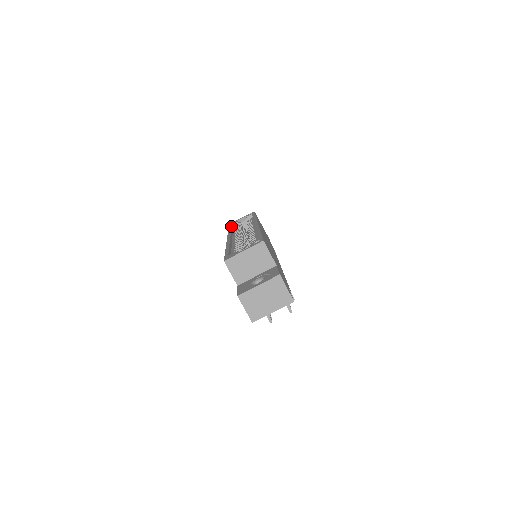
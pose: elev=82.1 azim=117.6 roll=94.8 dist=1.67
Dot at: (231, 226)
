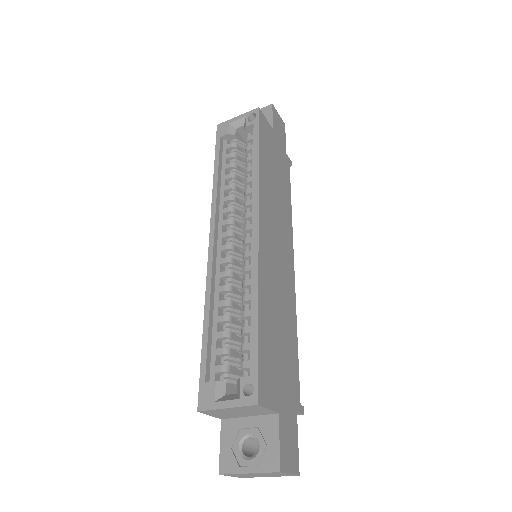
Dot at: (219, 151)
